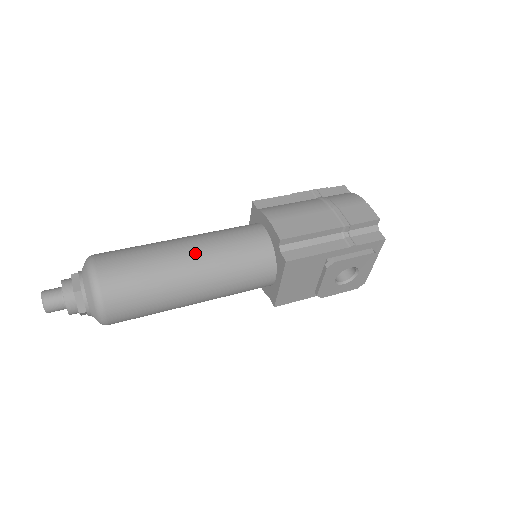
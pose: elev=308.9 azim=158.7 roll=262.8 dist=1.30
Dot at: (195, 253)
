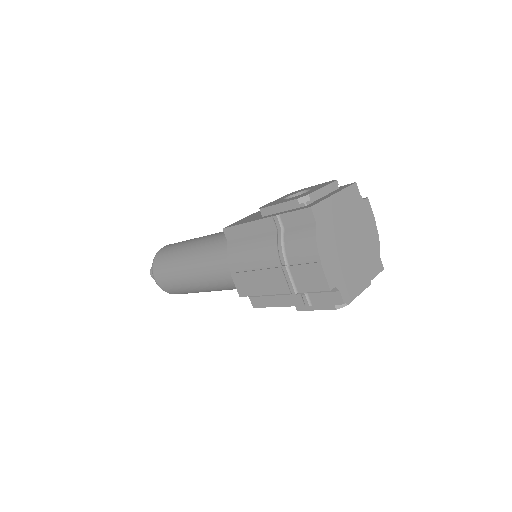
Dot at: (198, 279)
